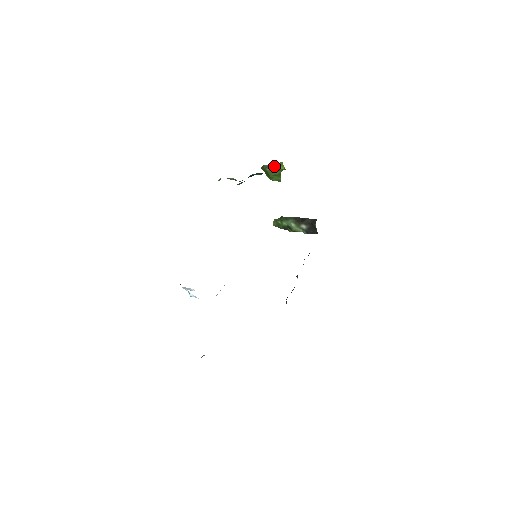
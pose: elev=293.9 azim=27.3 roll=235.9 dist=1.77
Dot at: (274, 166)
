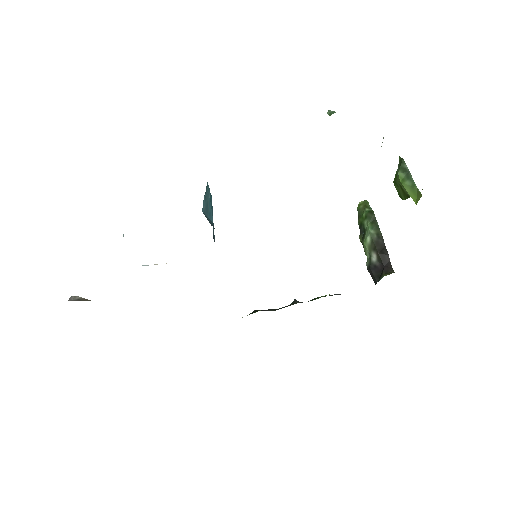
Dot at: (410, 183)
